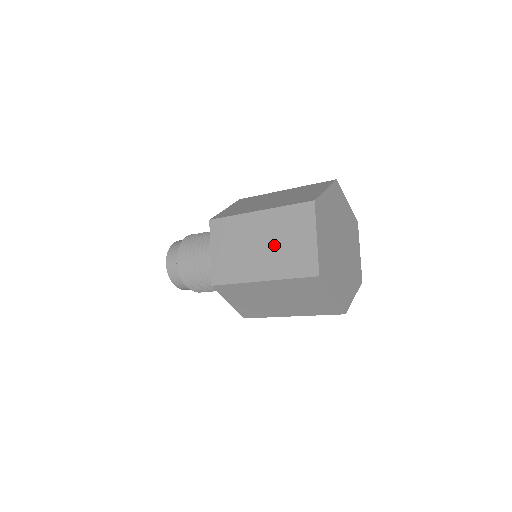
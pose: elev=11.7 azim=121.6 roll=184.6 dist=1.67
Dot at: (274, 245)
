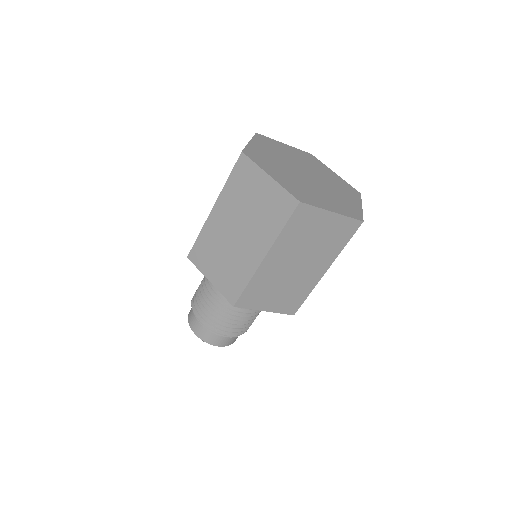
Dot at: (246, 219)
